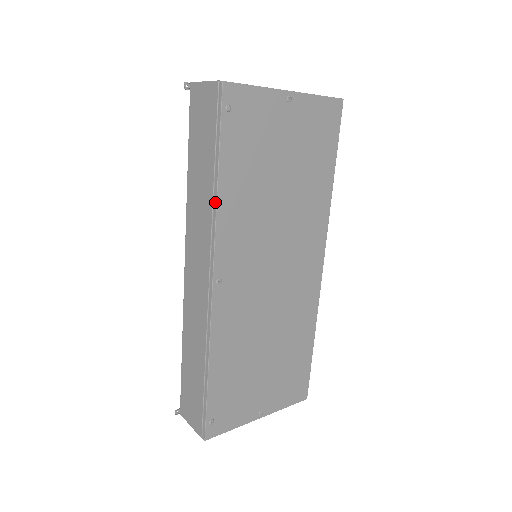
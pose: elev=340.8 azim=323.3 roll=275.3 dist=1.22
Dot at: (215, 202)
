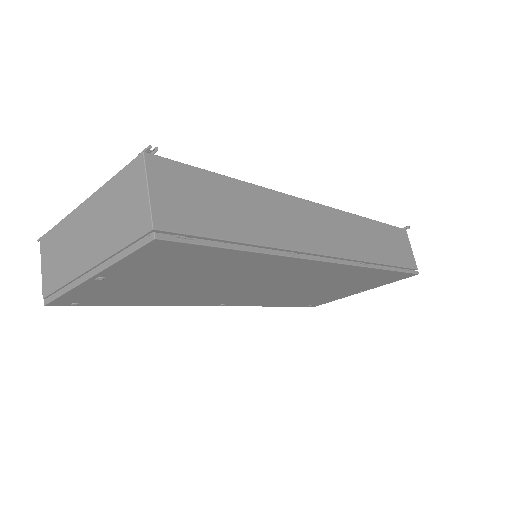
Dot at: occluded
